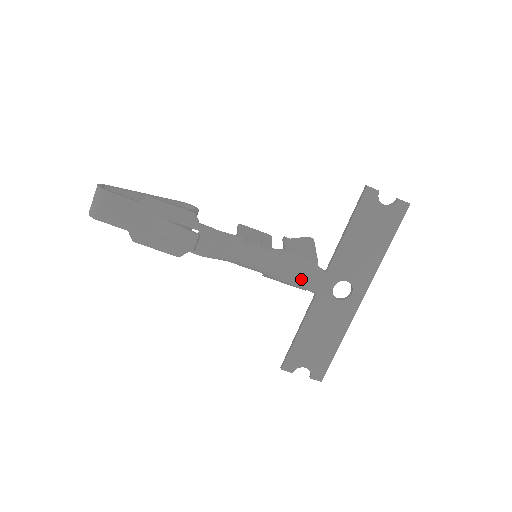
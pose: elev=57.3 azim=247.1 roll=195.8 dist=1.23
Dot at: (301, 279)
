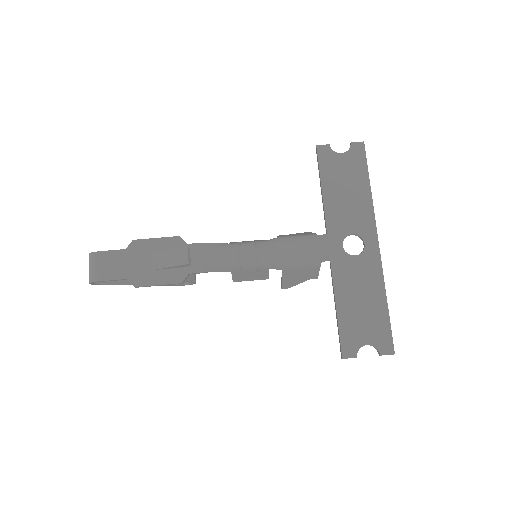
Dot at: (307, 252)
